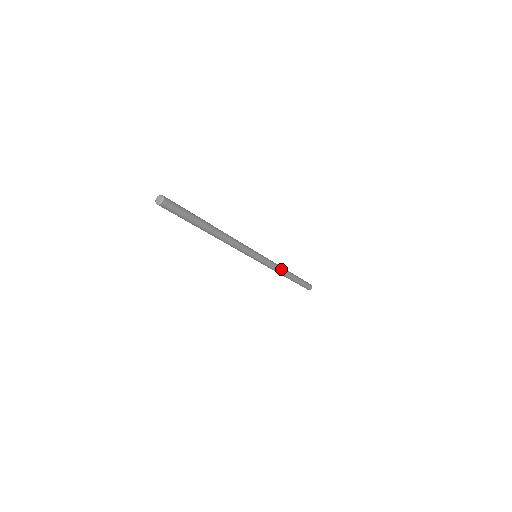
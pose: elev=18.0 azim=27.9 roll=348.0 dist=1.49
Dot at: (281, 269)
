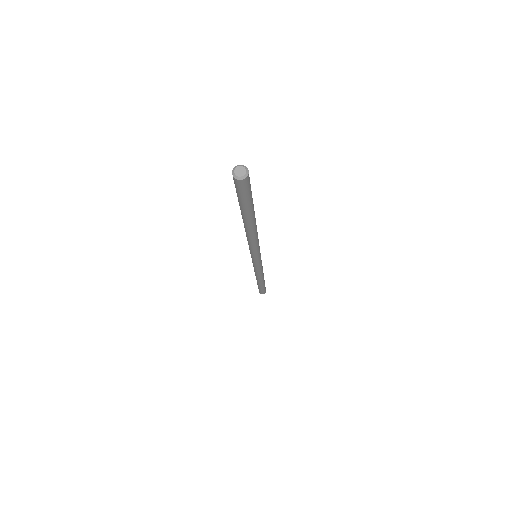
Dot at: occluded
